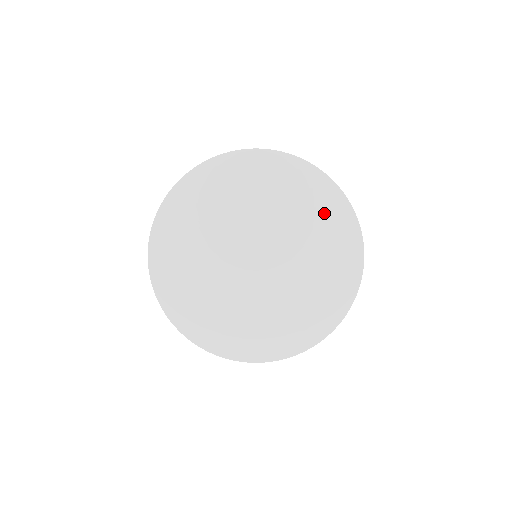
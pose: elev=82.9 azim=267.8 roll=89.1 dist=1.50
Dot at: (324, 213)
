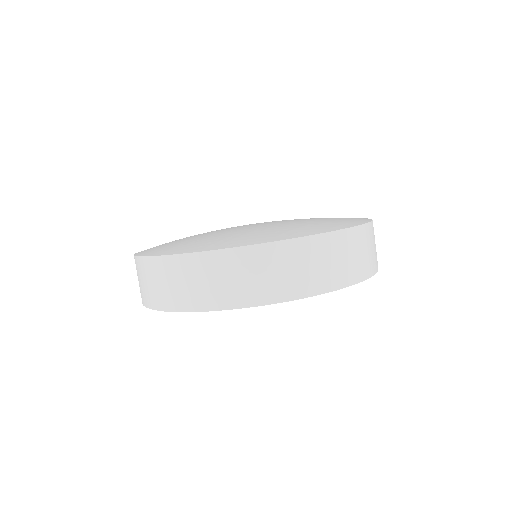
Dot at: occluded
